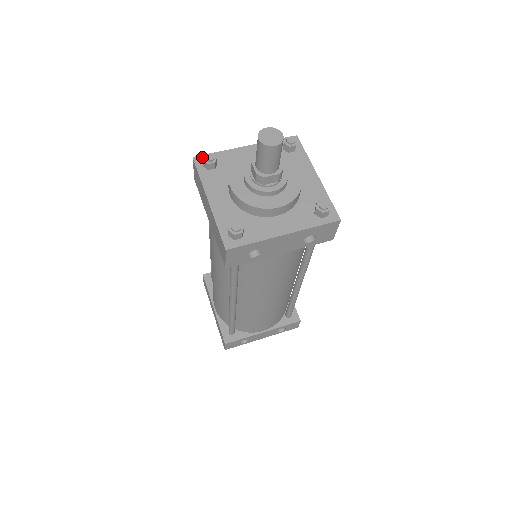
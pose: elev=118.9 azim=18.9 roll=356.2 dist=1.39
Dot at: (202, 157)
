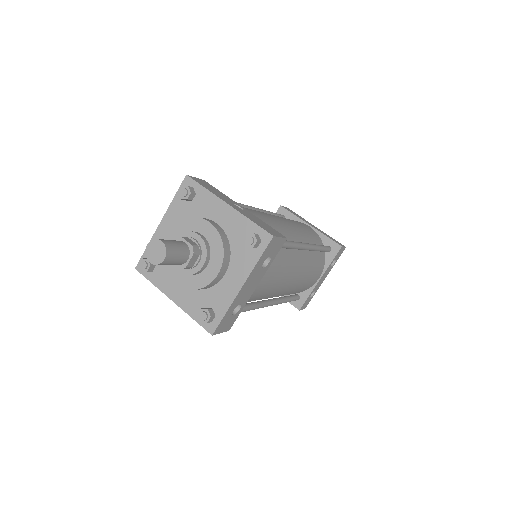
Dot at: occluded
